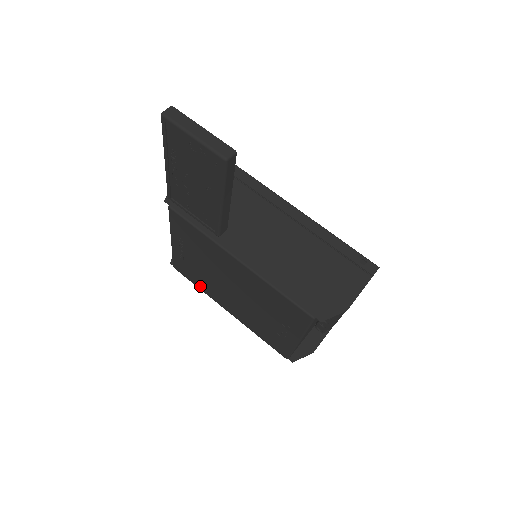
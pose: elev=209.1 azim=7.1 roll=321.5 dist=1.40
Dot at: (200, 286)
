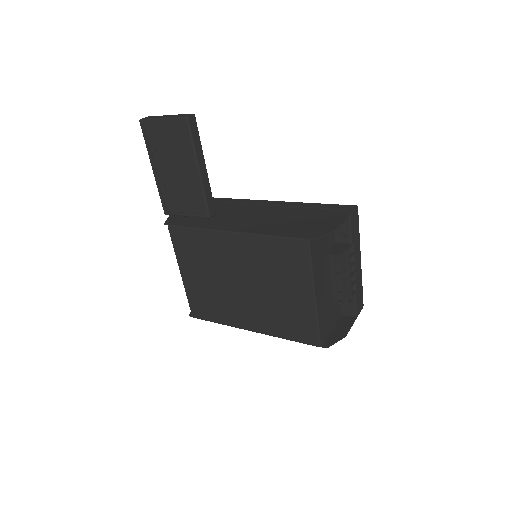
Dot at: (219, 318)
